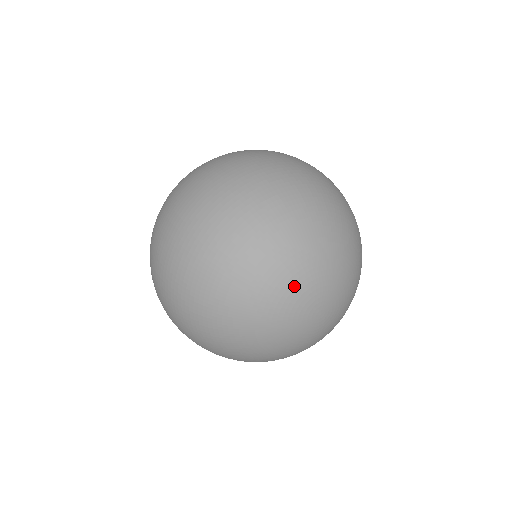
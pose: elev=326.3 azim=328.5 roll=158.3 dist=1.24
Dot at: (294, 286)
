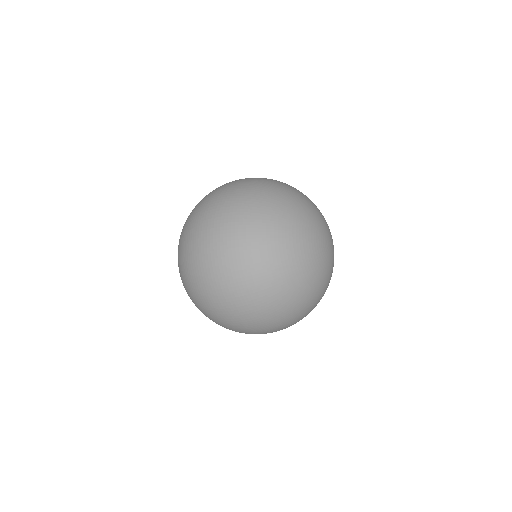
Dot at: (312, 219)
